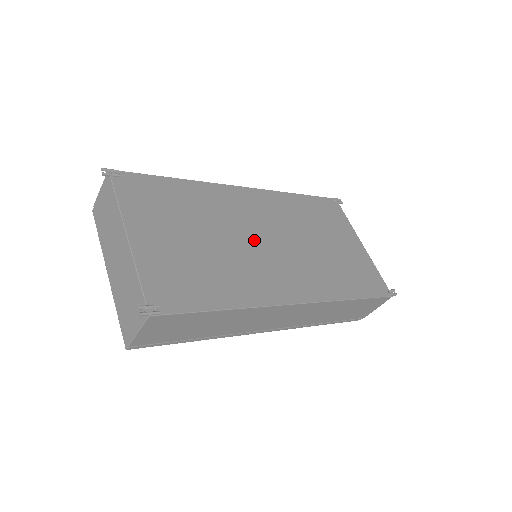
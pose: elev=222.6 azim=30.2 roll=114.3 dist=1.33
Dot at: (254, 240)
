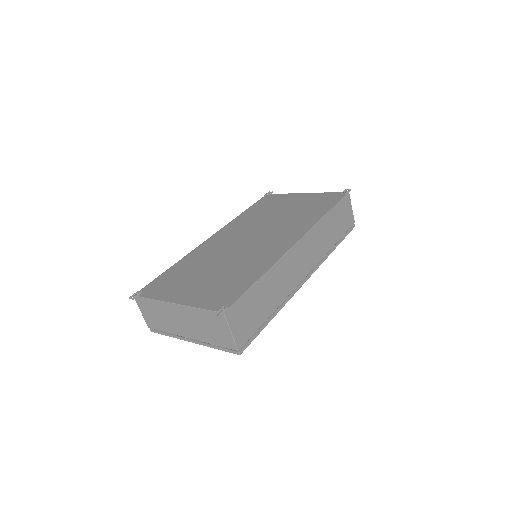
Dot at: (242, 246)
